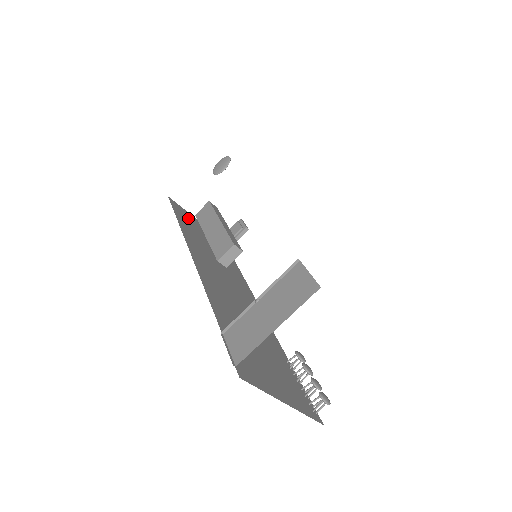
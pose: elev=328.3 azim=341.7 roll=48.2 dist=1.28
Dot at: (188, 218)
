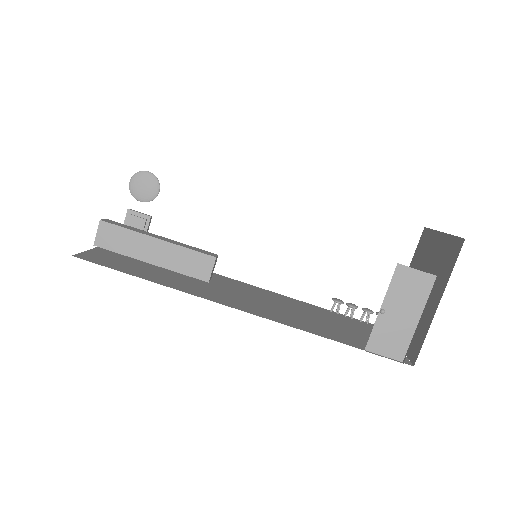
Dot at: (112, 260)
